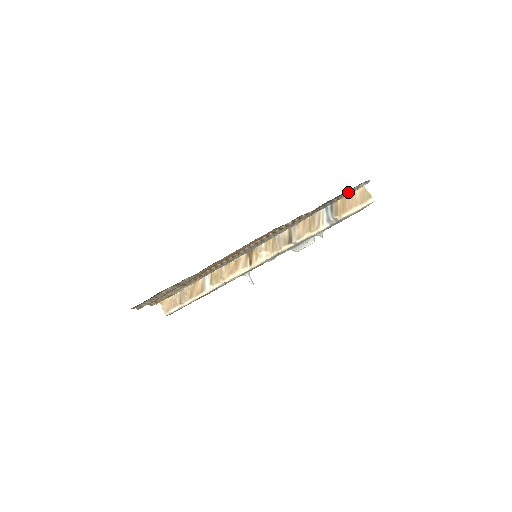
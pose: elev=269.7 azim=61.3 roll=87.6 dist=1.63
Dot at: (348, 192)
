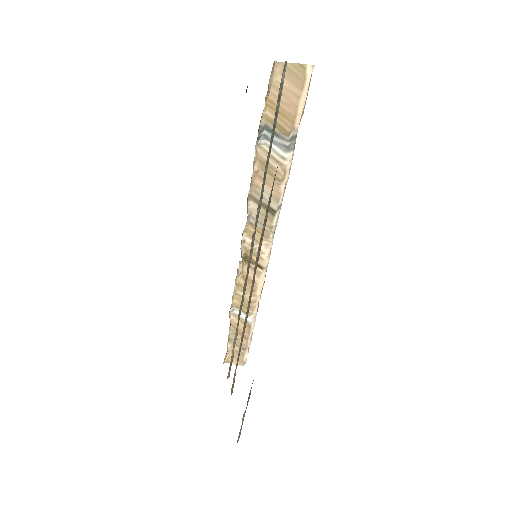
Dot at: (276, 106)
